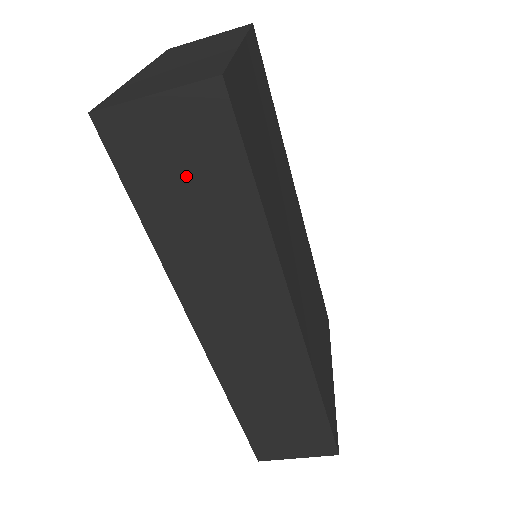
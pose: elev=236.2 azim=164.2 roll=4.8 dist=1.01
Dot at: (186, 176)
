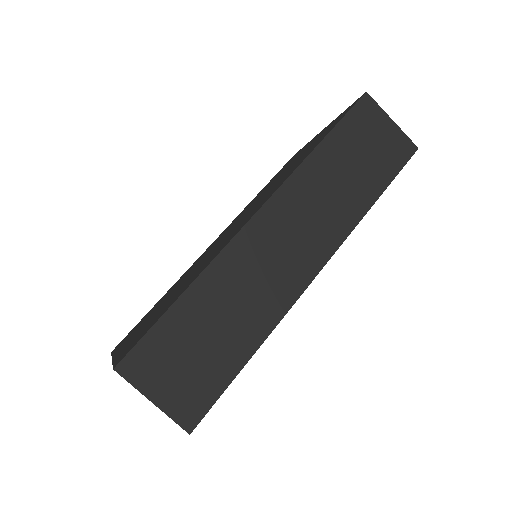
Dot at: (367, 151)
